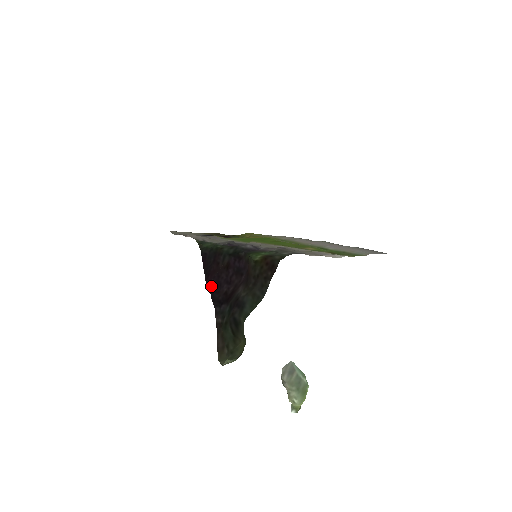
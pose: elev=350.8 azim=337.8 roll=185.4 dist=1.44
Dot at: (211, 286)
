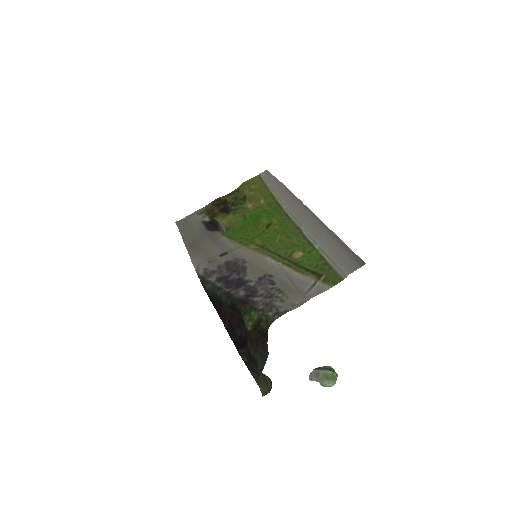
Dot at: (227, 330)
